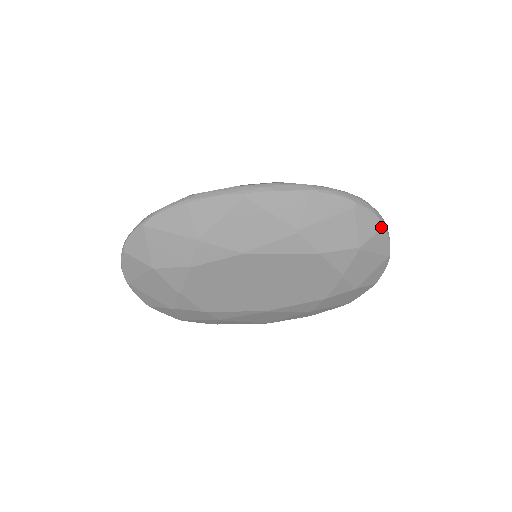
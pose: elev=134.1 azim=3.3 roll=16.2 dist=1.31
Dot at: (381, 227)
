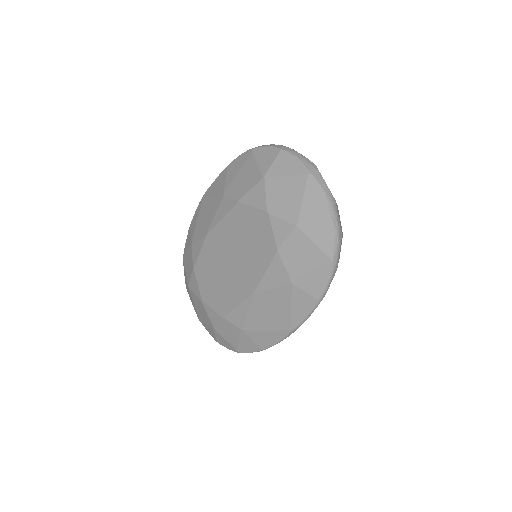
Dot at: (279, 152)
